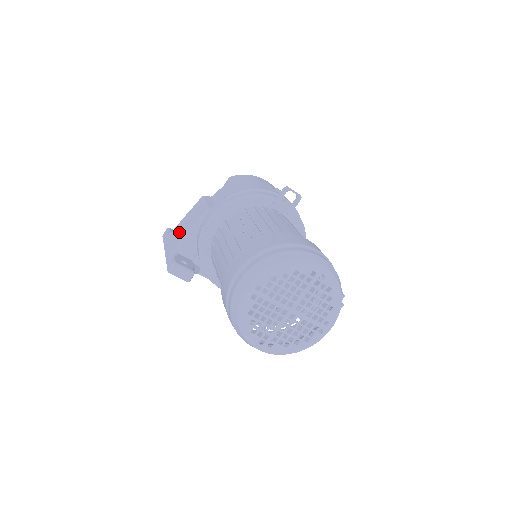
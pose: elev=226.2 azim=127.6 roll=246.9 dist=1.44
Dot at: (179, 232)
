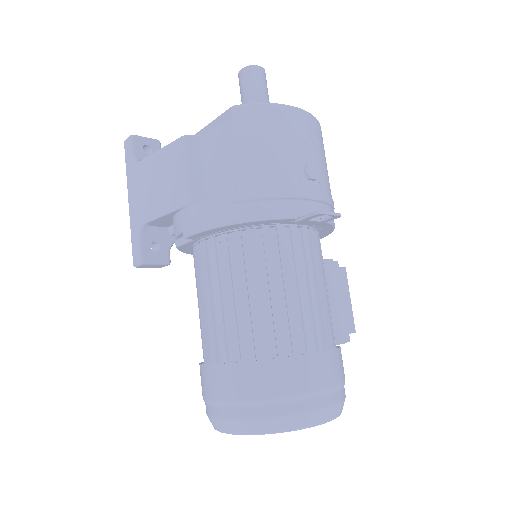
Dot at: (147, 190)
